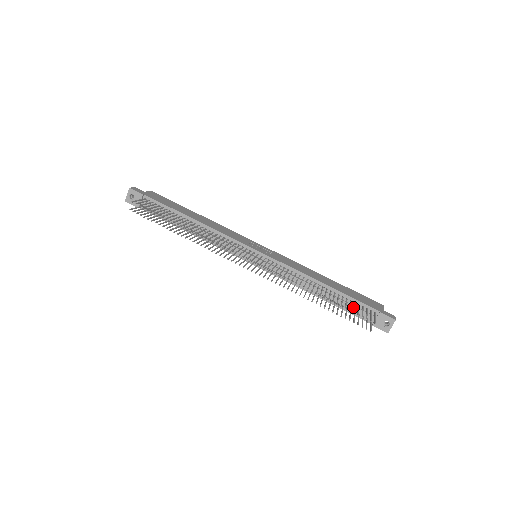
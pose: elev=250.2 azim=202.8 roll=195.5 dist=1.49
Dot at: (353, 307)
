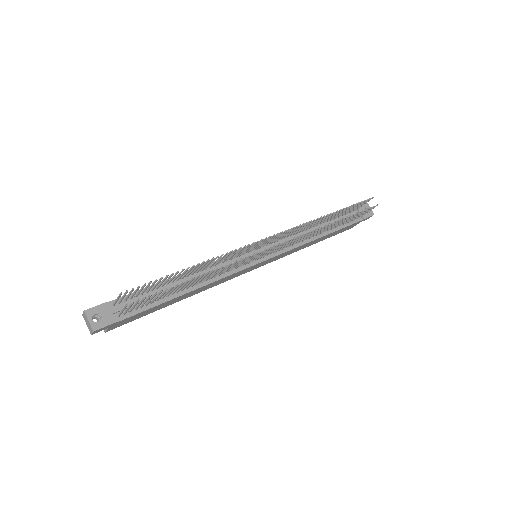
Dot at: occluded
